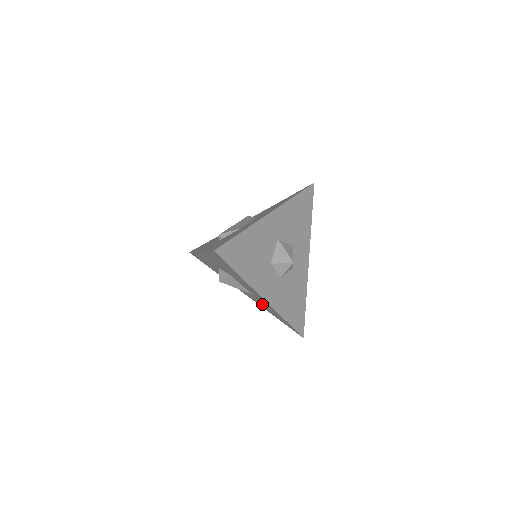
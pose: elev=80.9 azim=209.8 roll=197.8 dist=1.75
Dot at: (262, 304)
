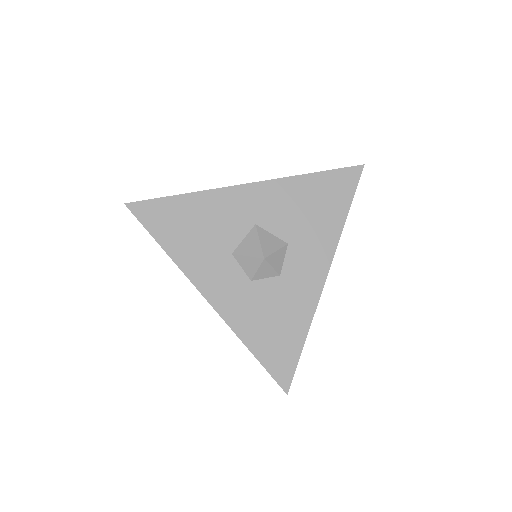
Dot at: occluded
